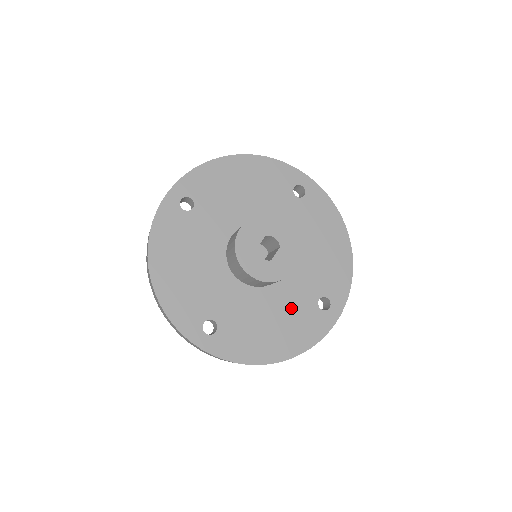
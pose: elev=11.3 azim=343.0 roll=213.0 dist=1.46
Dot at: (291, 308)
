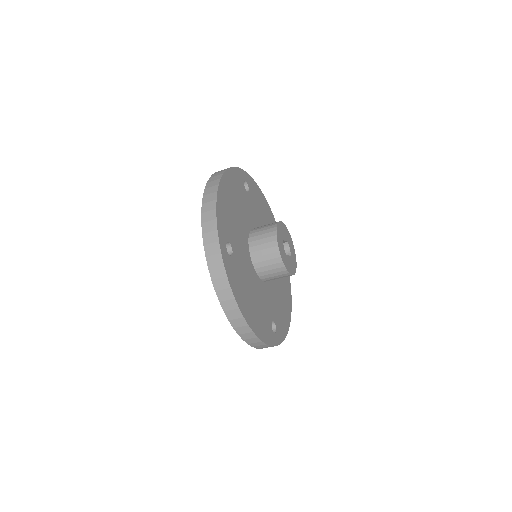
Dot at: (262, 304)
